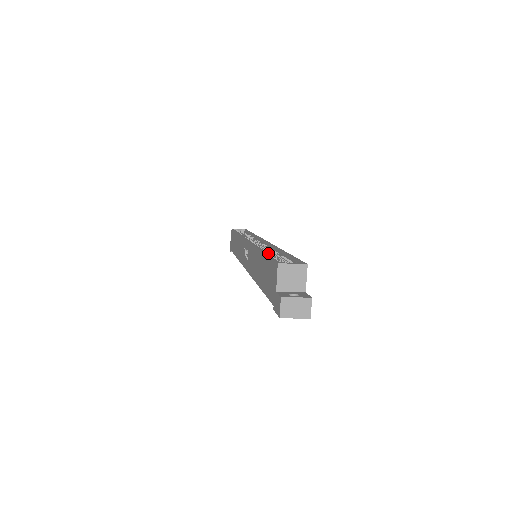
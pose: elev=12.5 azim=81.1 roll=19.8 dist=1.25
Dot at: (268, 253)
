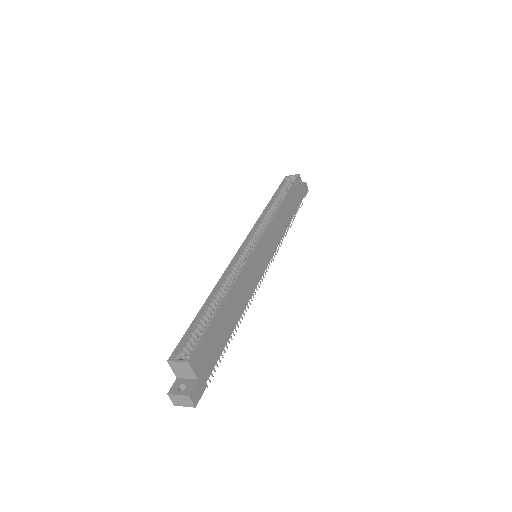
Dot at: (213, 302)
